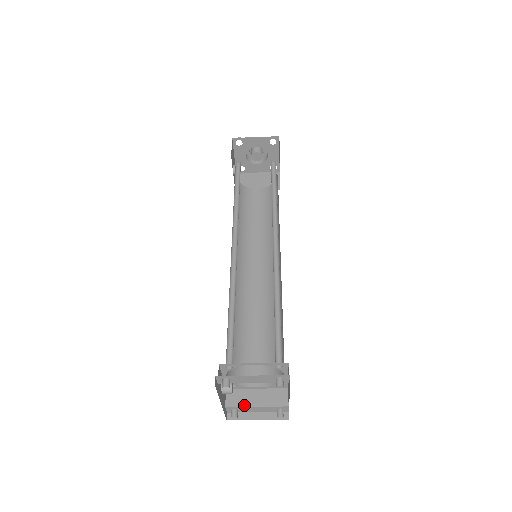
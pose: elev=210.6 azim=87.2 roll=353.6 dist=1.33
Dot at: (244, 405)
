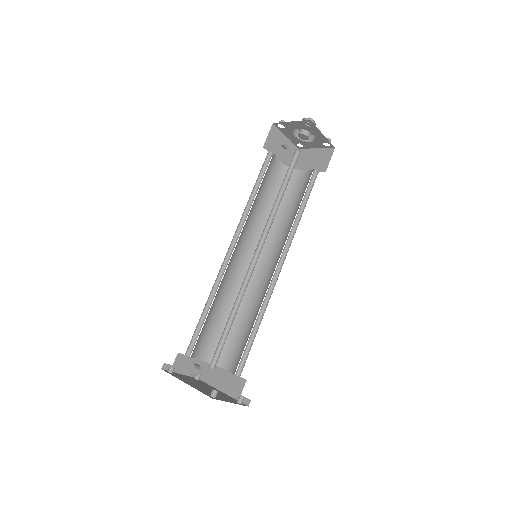
Dot at: (184, 369)
